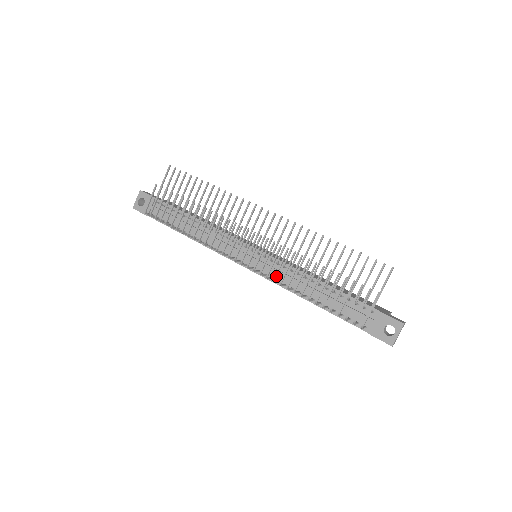
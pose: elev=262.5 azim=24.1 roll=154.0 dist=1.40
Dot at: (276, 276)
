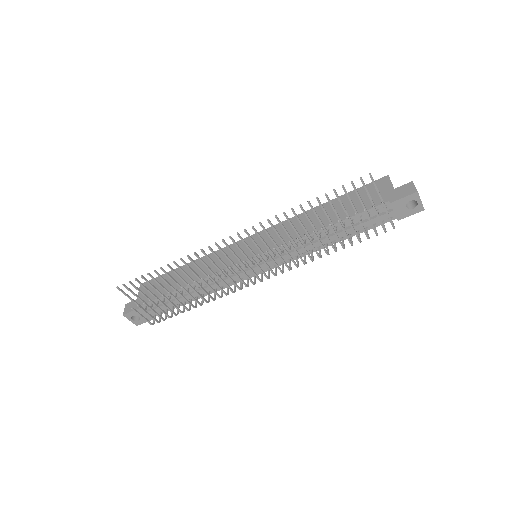
Dot at: (296, 264)
